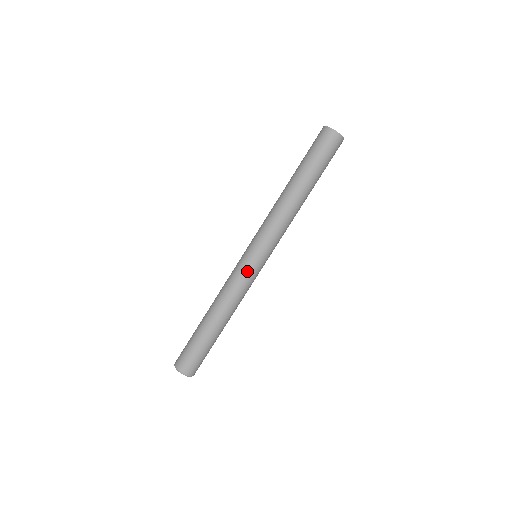
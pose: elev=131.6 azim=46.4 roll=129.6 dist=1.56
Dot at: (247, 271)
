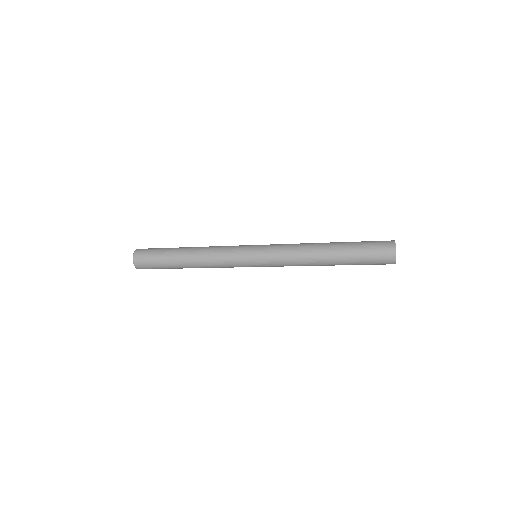
Dot at: (239, 264)
